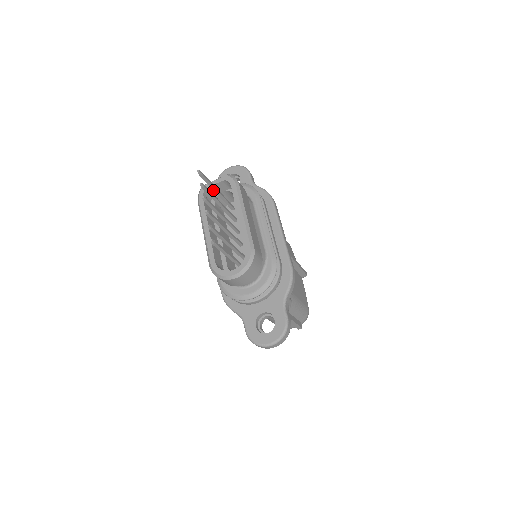
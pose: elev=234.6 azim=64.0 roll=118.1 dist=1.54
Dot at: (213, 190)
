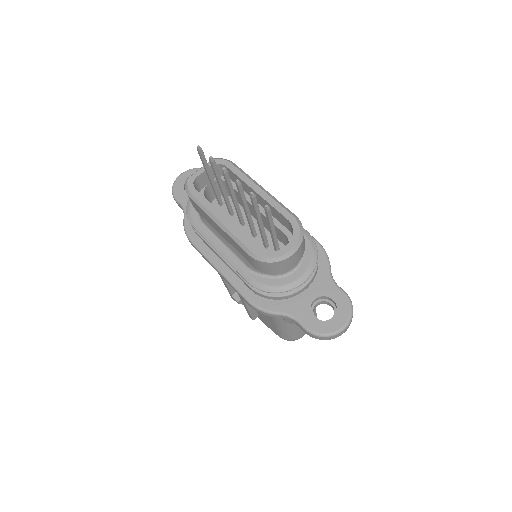
Dot at: (208, 176)
